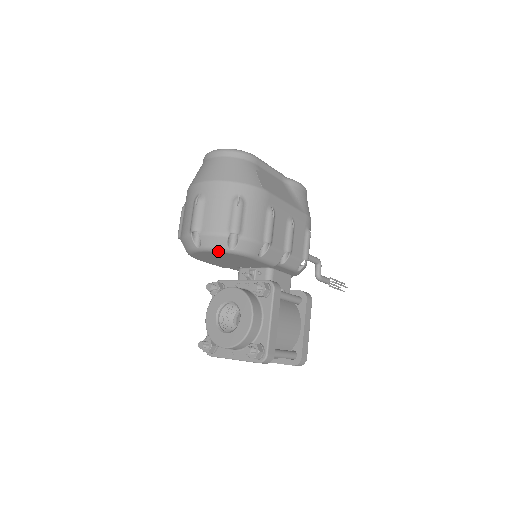
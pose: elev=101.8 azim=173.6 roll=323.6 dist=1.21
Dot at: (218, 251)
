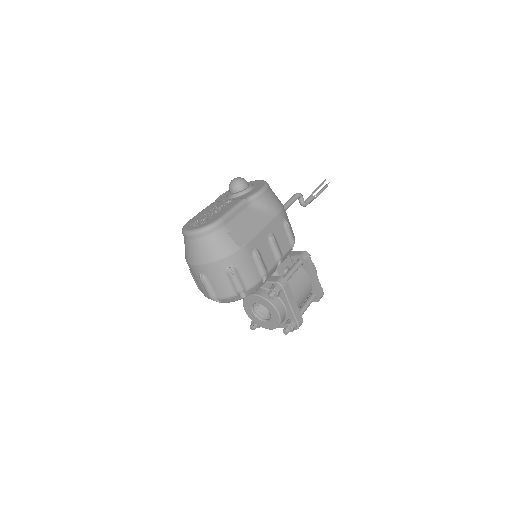
Dot at: occluded
